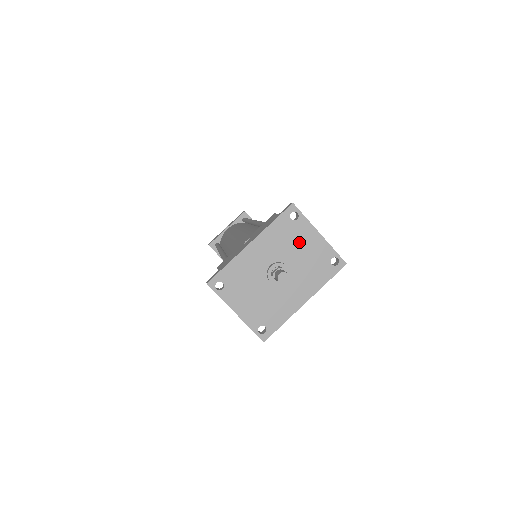
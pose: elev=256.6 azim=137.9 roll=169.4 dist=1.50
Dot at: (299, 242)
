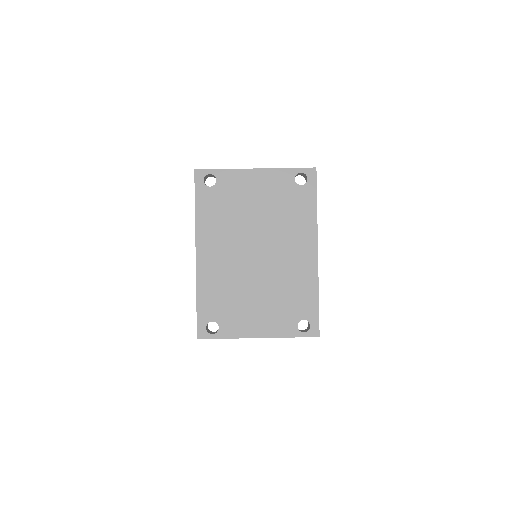
Dot at: (243, 200)
